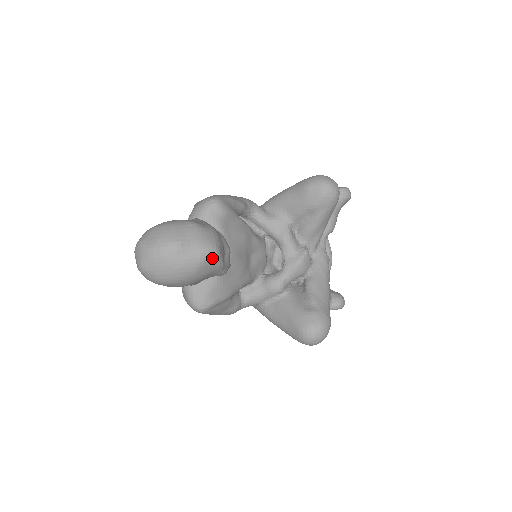
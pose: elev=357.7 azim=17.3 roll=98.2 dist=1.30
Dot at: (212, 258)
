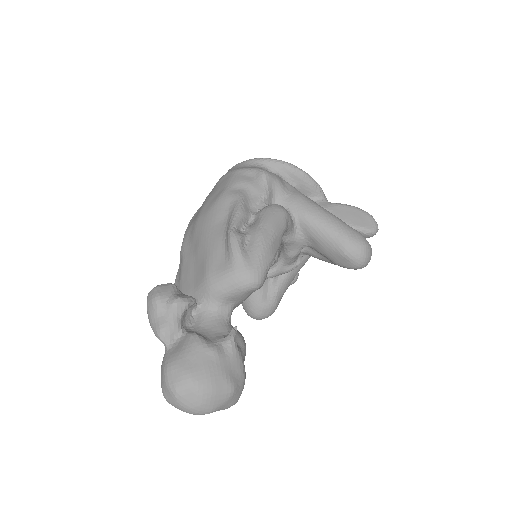
Dot at: occluded
